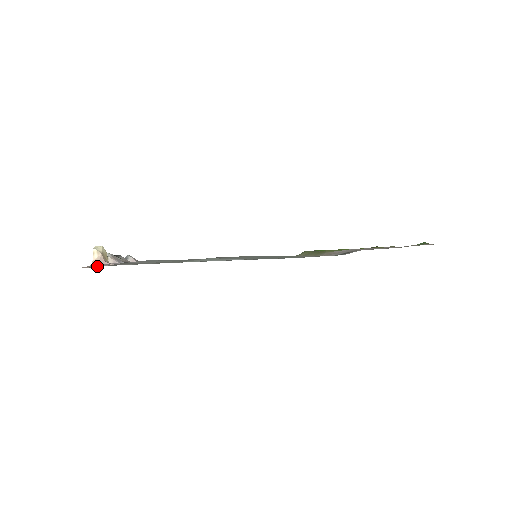
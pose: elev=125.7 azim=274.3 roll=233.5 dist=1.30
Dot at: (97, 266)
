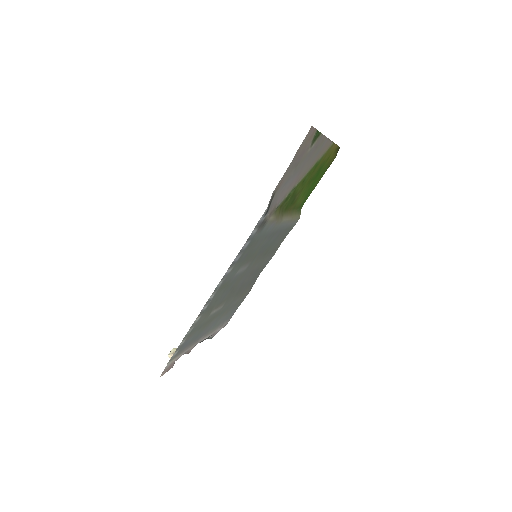
Dot at: (172, 365)
